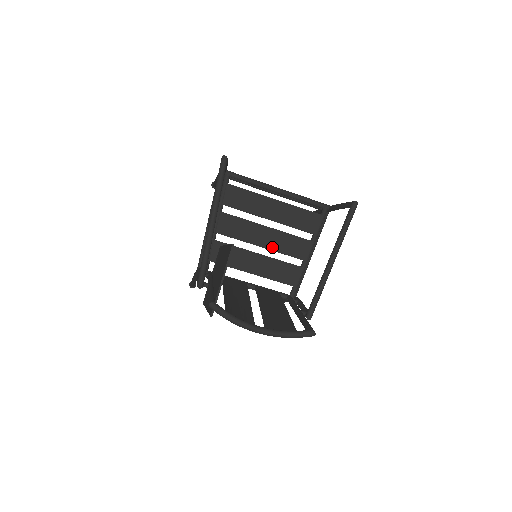
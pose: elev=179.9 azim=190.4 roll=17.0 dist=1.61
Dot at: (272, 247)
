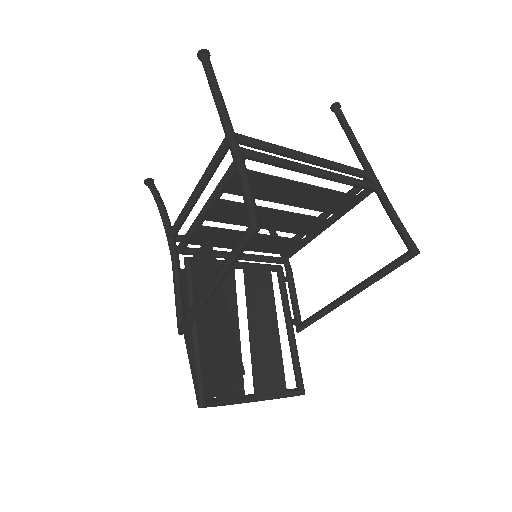
Dot at: (279, 228)
